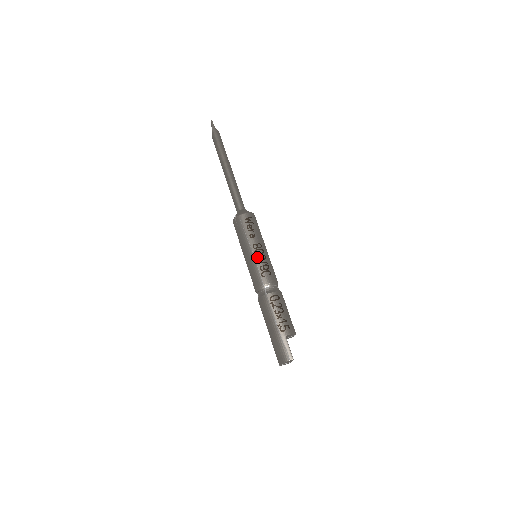
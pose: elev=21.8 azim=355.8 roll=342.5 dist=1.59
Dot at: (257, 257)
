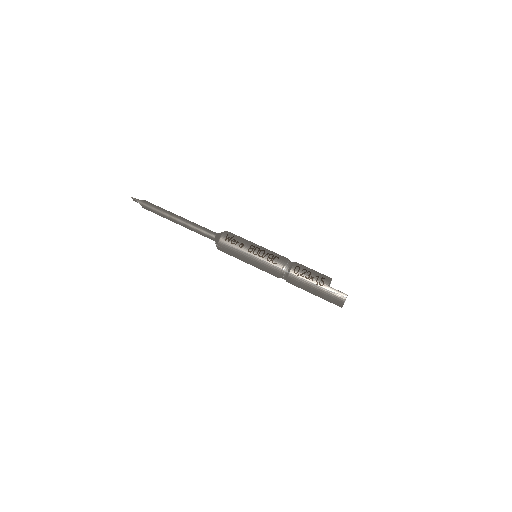
Dot at: (259, 256)
